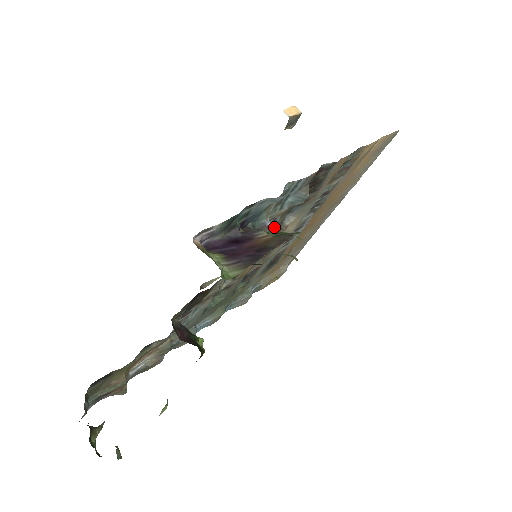
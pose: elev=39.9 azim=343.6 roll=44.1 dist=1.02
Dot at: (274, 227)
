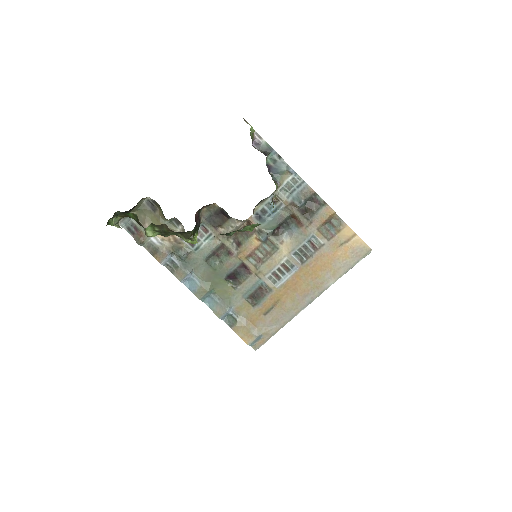
Dot at: (278, 215)
